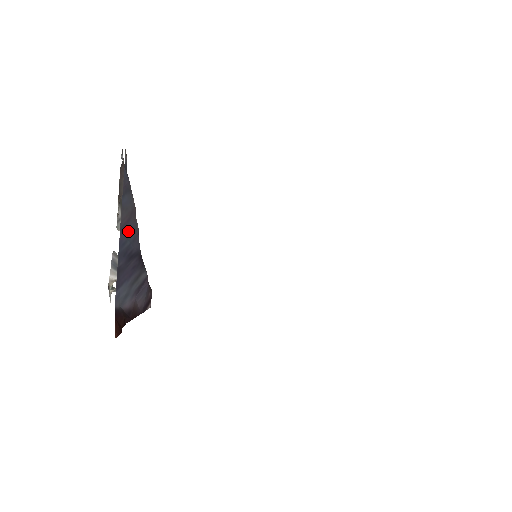
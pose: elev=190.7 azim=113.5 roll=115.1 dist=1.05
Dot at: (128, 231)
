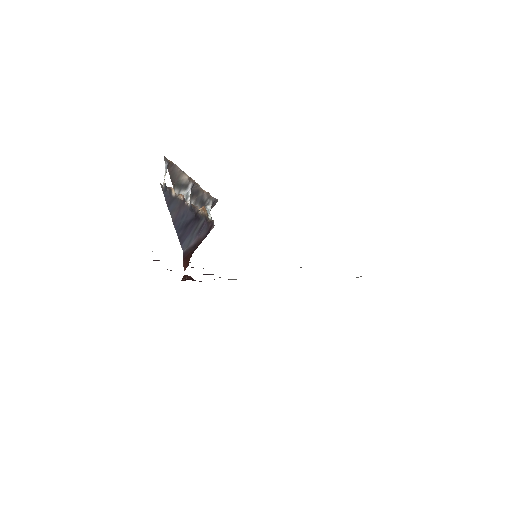
Dot at: (180, 217)
